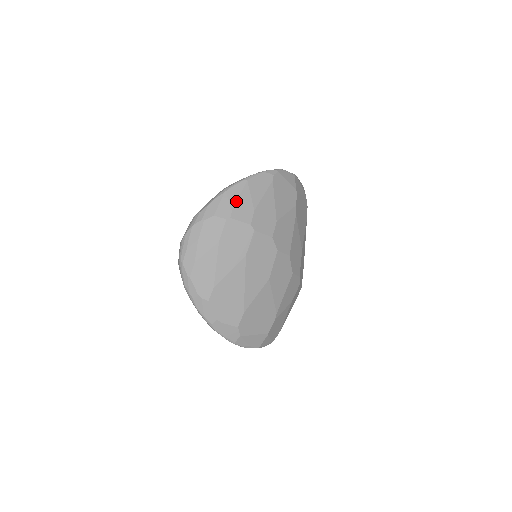
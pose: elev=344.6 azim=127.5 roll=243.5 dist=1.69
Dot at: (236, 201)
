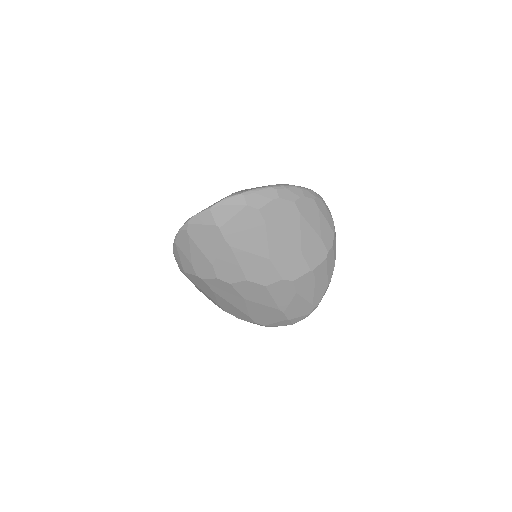
Dot at: (180, 260)
